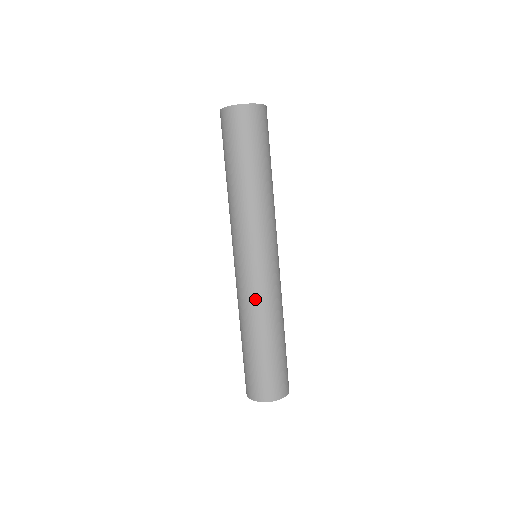
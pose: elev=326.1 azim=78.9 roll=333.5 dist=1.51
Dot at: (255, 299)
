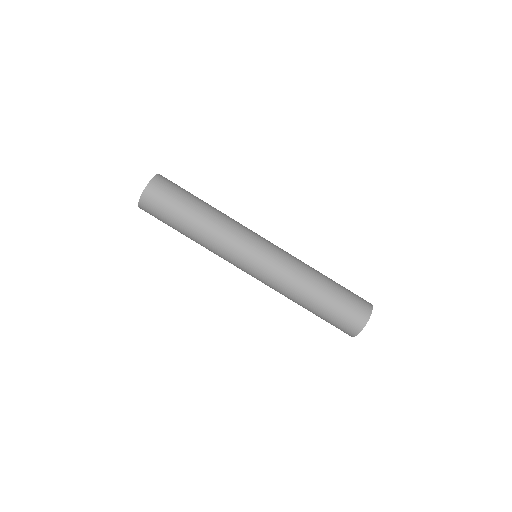
Dot at: (290, 269)
